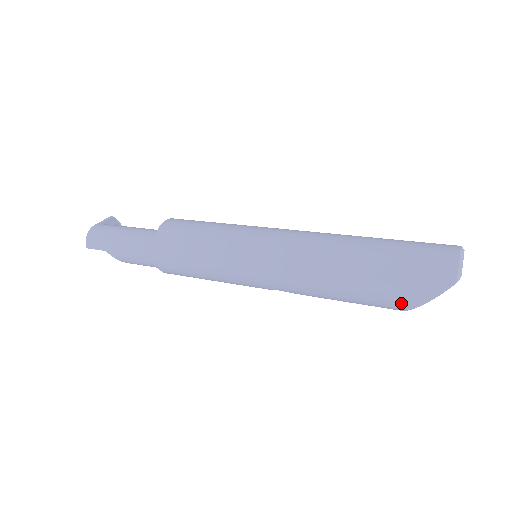
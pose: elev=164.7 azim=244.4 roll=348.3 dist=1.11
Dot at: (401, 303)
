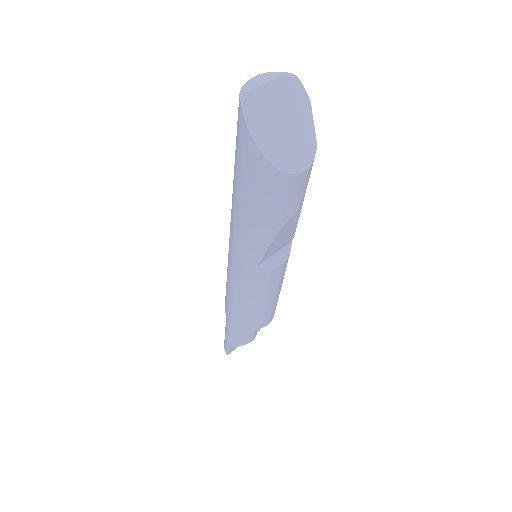
Dot at: (258, 167)
